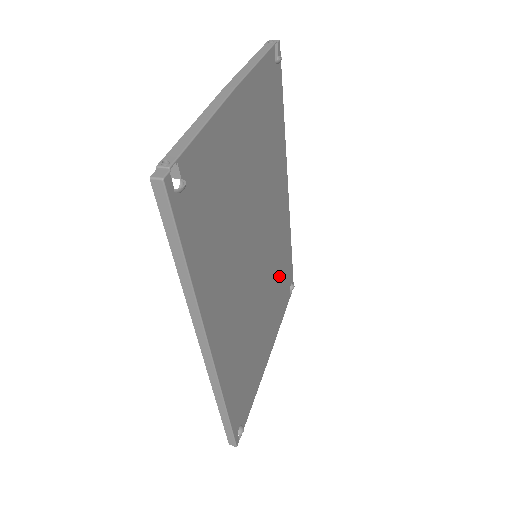
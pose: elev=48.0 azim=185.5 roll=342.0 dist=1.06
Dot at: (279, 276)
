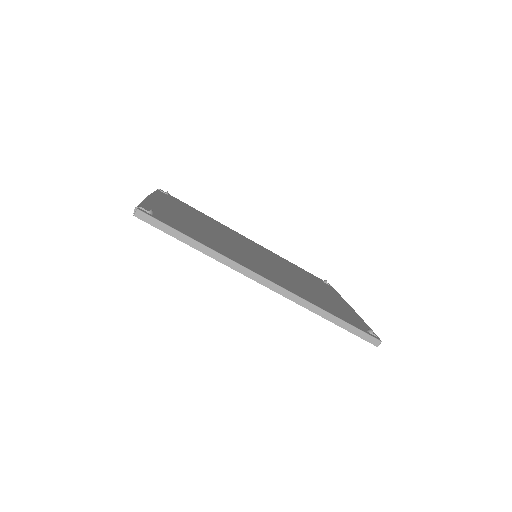
Dot at: occluded
